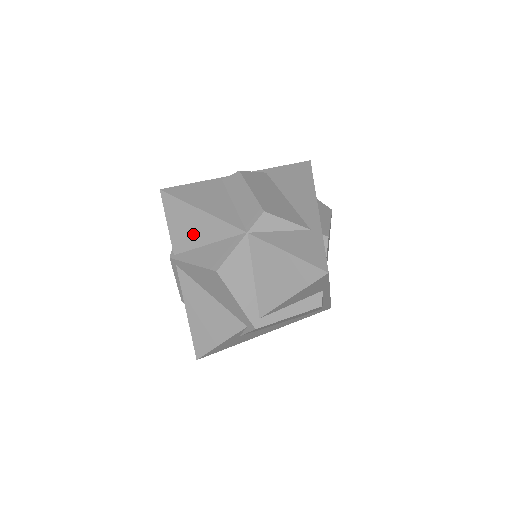
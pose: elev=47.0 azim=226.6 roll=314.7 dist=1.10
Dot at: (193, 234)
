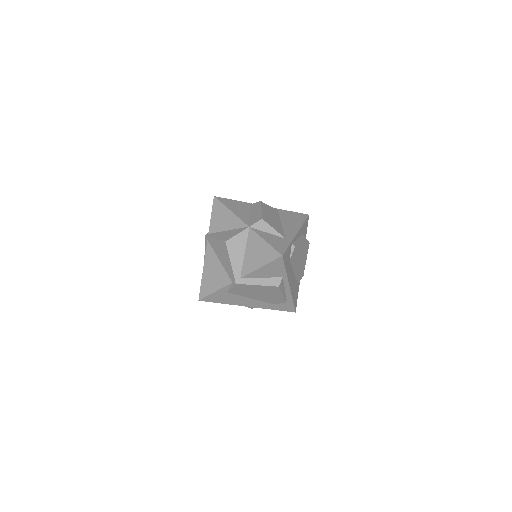
Dot at: (222, 223)
